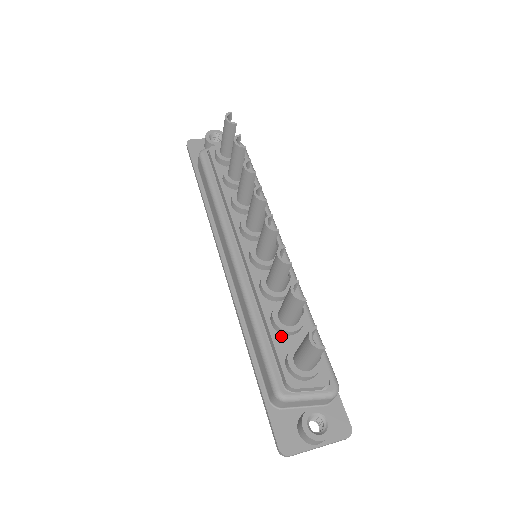
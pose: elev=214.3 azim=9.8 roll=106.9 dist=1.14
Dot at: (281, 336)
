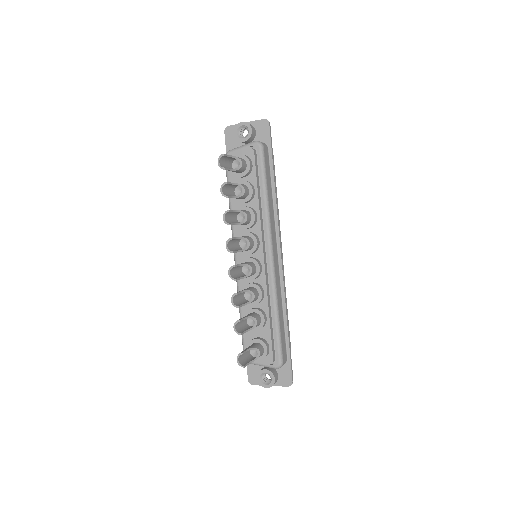
Dot at: occluded
